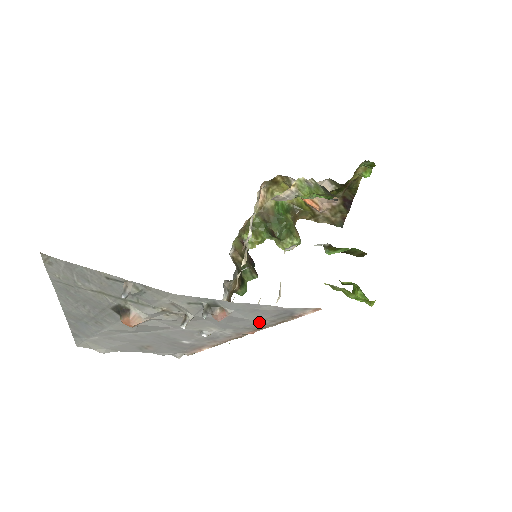
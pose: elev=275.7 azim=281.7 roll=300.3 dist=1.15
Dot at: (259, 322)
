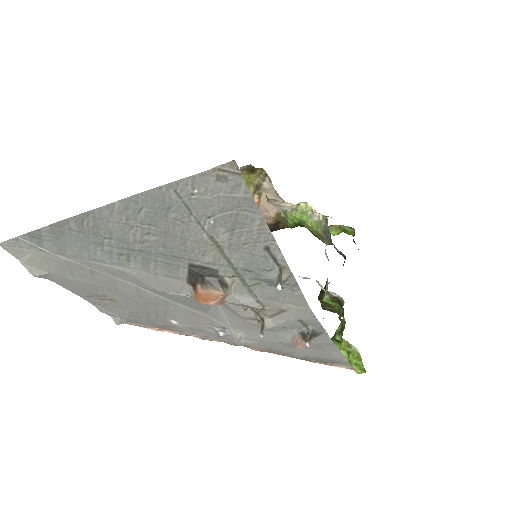
Dot at: (295, 353)
